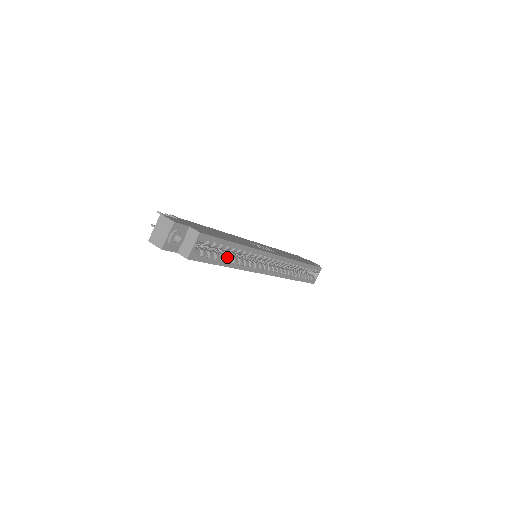
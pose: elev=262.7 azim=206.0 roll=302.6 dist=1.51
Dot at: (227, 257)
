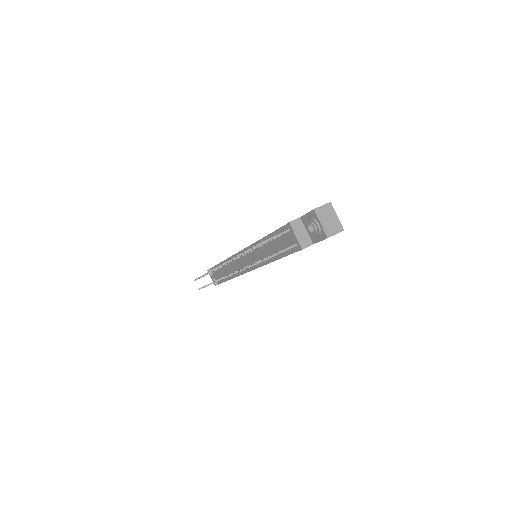
Dot at: occluded
